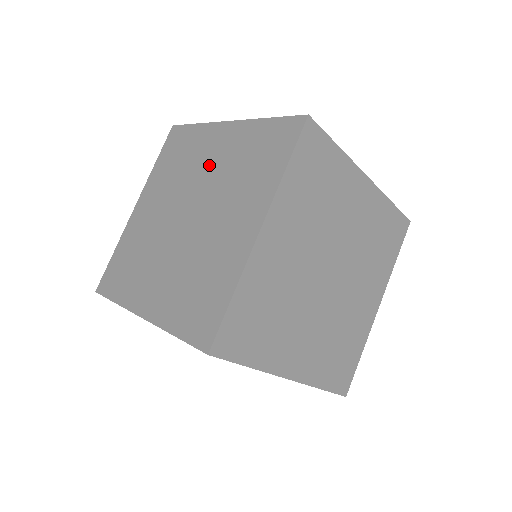
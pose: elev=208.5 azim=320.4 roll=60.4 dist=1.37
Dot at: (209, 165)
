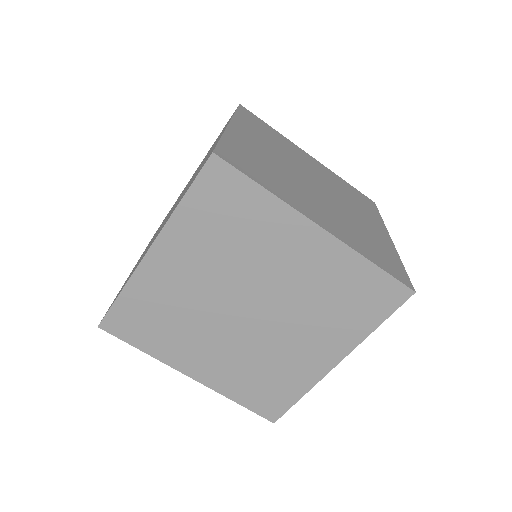
Dot at: occluded
